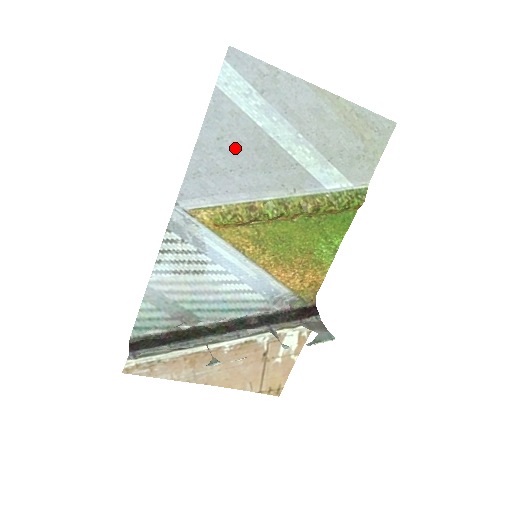
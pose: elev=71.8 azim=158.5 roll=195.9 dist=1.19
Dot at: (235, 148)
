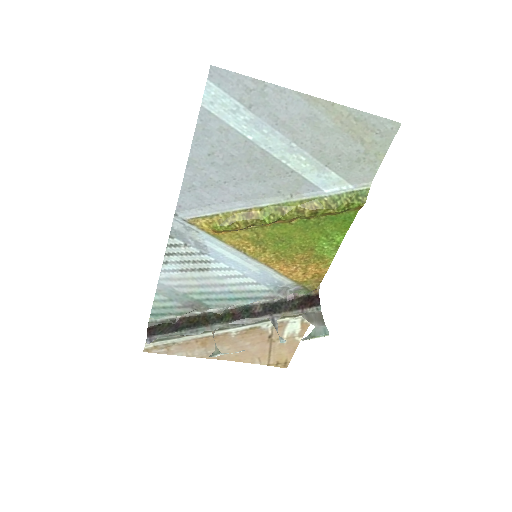
Dot at: (227, 162)
